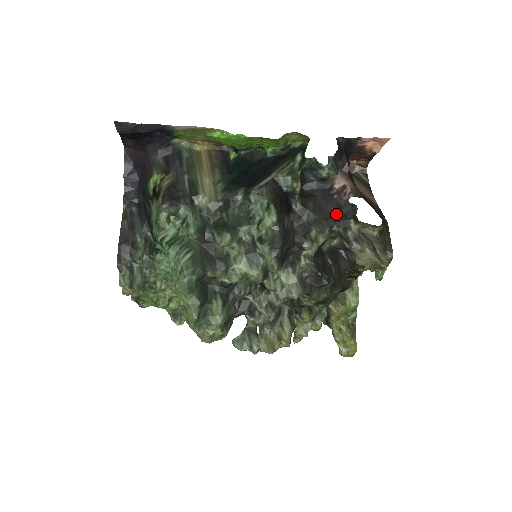
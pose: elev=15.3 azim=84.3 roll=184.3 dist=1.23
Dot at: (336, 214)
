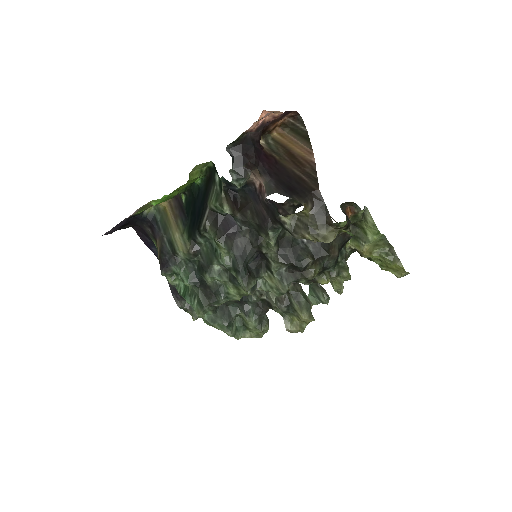
Dot at: (268, 214)
